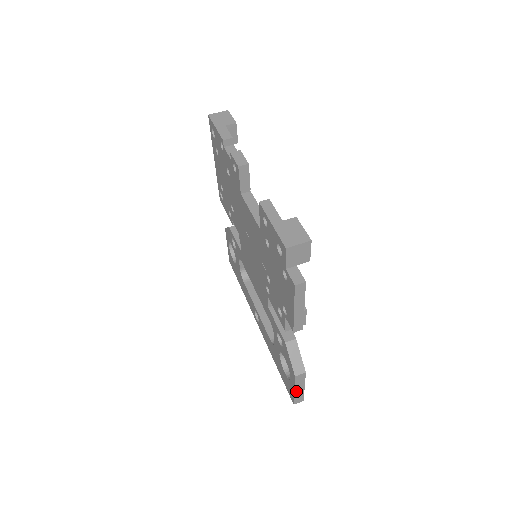
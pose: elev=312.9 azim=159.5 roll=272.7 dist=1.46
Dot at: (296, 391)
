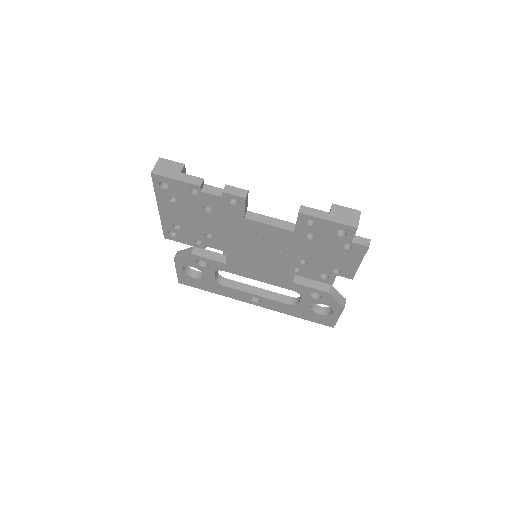
Dot at: occluded
